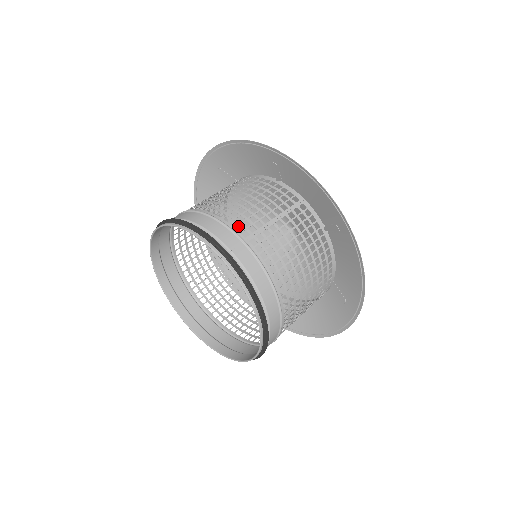
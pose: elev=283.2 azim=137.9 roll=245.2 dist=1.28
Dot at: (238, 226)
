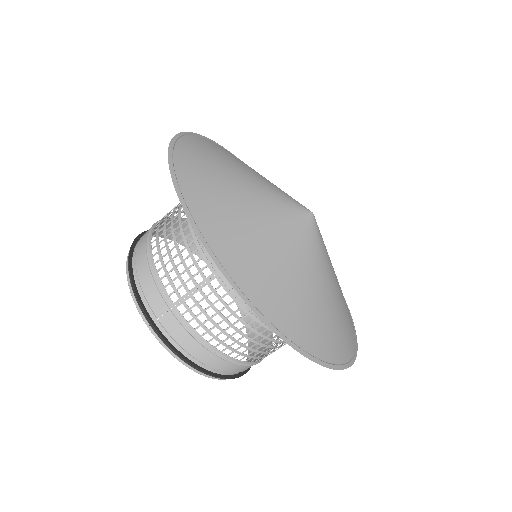
Dot at: occluded
